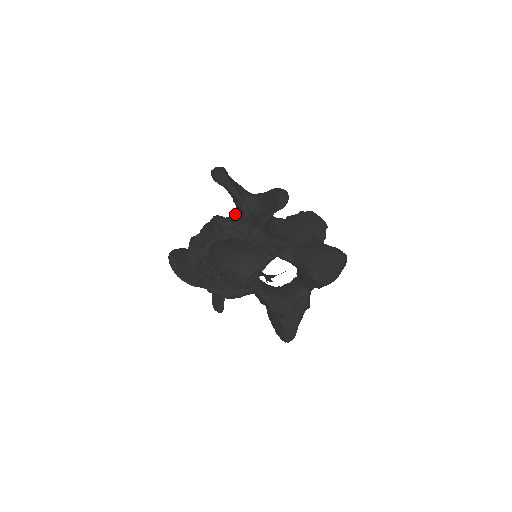
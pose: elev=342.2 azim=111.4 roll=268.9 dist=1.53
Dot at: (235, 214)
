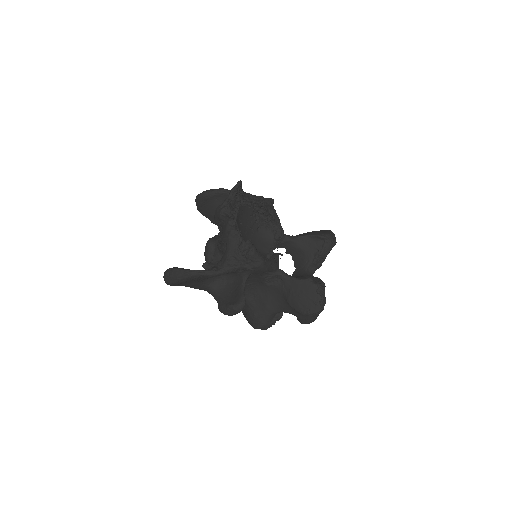
Dot at: occluded
